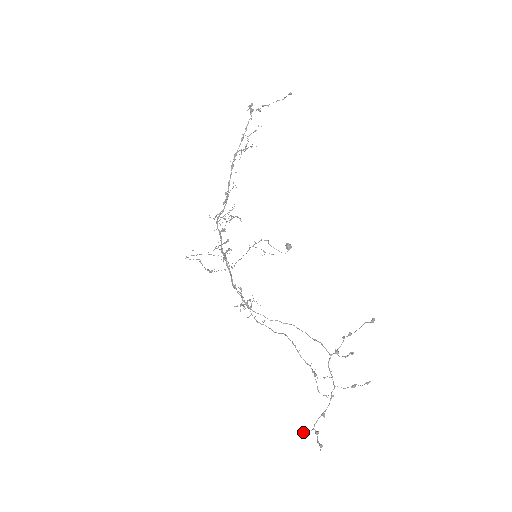
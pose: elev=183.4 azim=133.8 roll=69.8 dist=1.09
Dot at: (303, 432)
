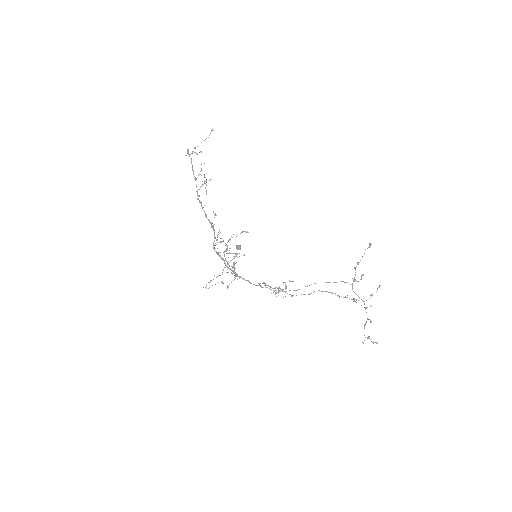
Dot at: (363, 342)
